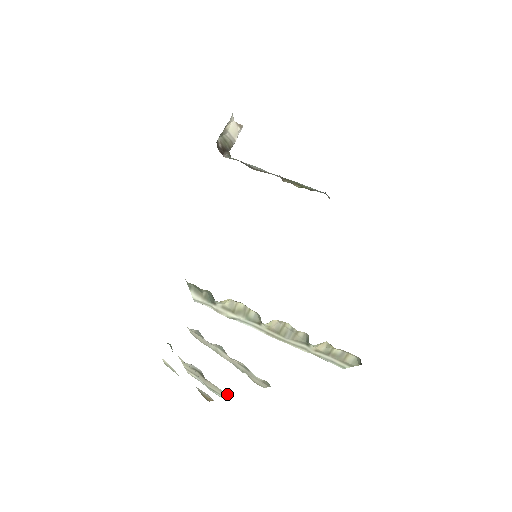
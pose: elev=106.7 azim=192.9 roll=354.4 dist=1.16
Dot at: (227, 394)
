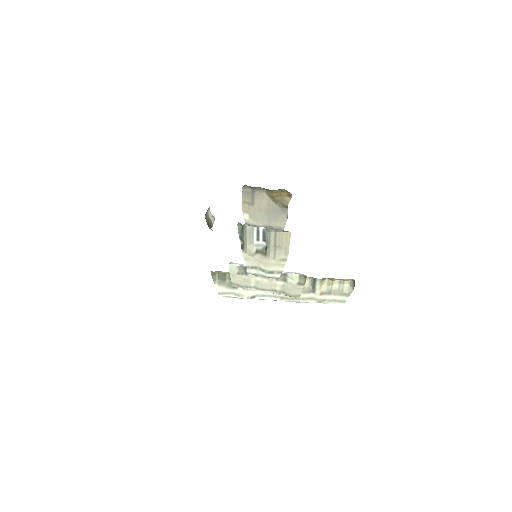
Dot at: (285, 257)
